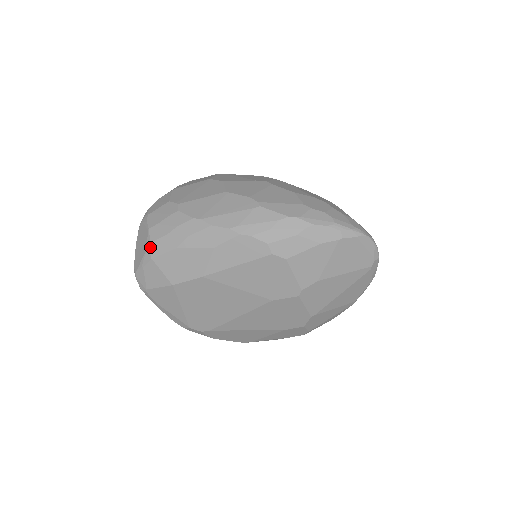
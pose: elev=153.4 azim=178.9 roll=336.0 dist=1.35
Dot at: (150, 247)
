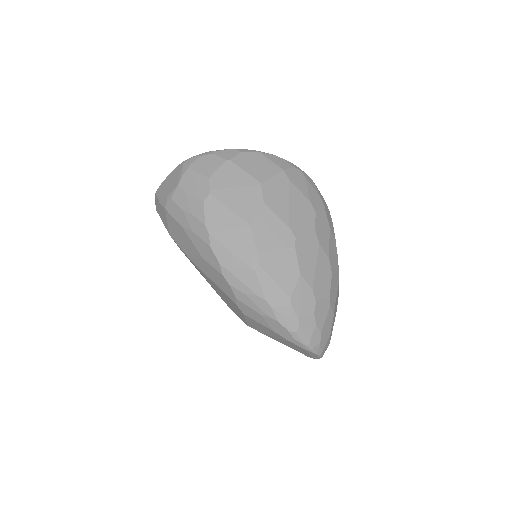
Dot at: (169, 201)
